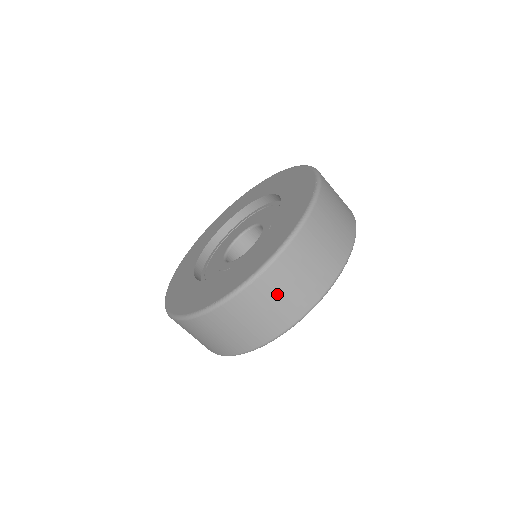
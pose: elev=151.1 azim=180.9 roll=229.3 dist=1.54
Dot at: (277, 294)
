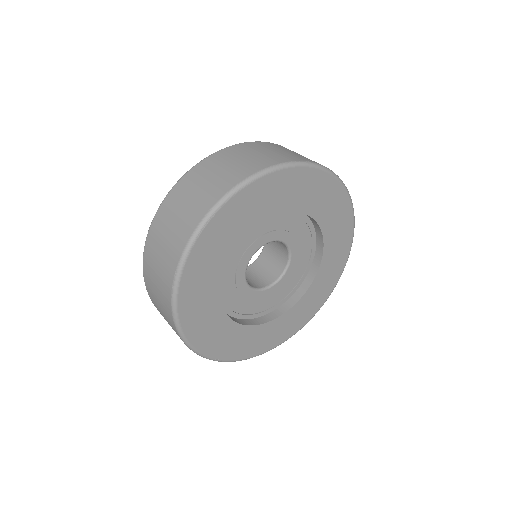
Dot at: (178, 209)
